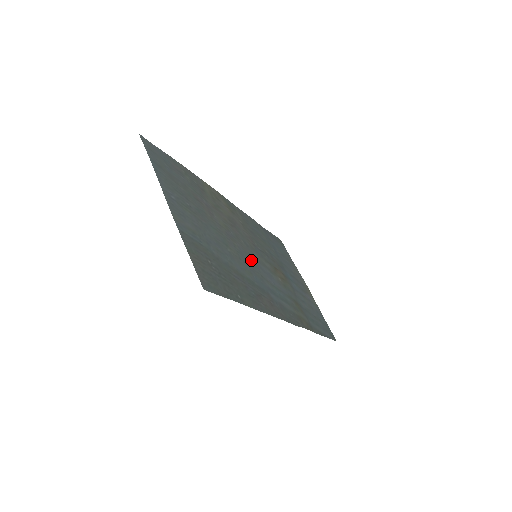
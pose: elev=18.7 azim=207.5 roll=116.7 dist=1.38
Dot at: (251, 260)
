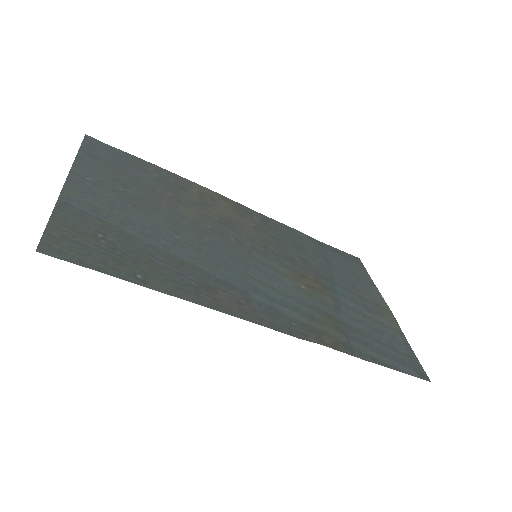
Dot at: (235, 256)
